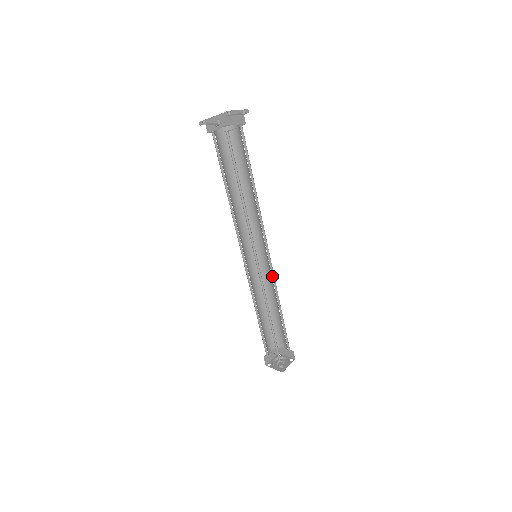
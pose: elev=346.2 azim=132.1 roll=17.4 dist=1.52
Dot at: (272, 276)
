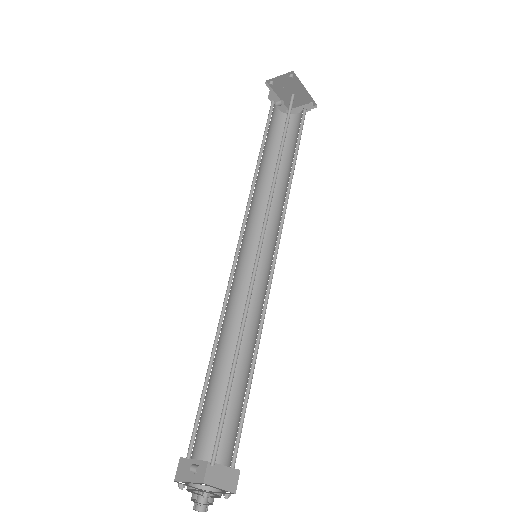
Dot at: (265, 299)
